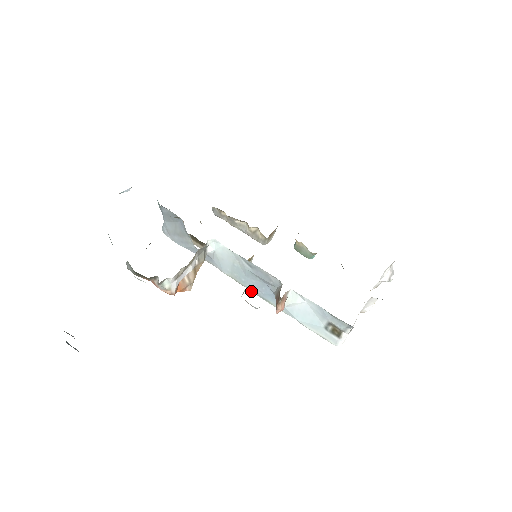
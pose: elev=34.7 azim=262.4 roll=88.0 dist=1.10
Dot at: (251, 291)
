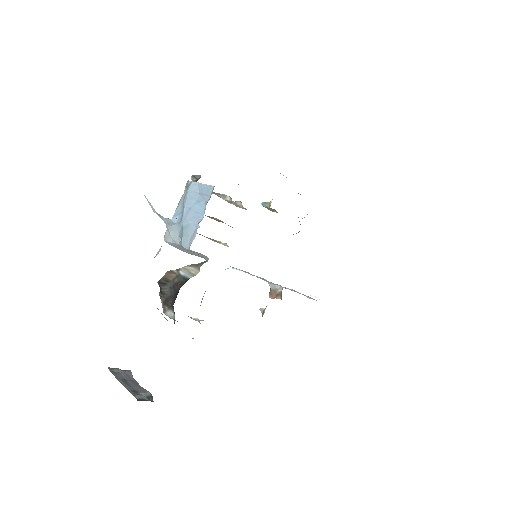
Dot at: occluded
